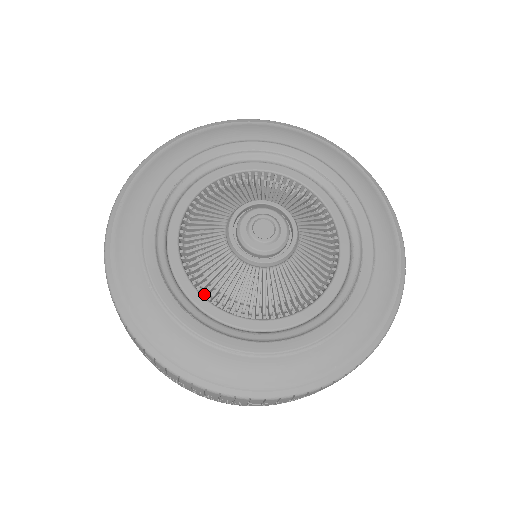
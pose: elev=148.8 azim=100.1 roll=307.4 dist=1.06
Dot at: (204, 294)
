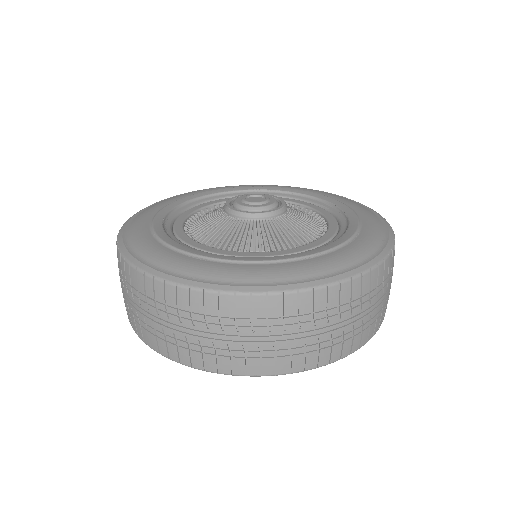
Dot at: (247, 253)
